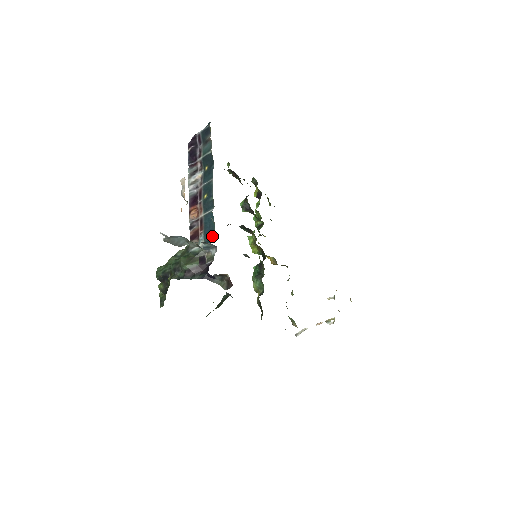
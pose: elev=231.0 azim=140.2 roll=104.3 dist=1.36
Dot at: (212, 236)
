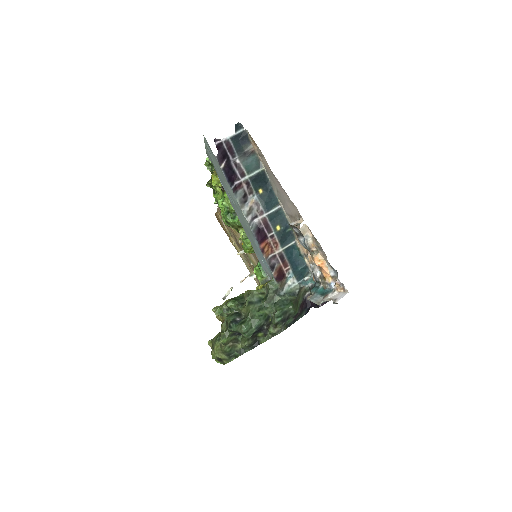
Dot at: (303, 270)
